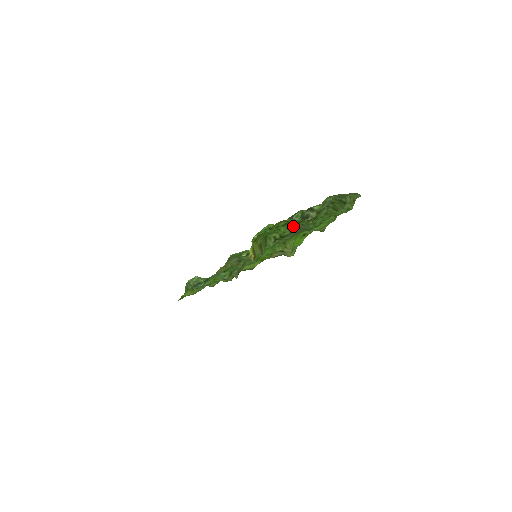
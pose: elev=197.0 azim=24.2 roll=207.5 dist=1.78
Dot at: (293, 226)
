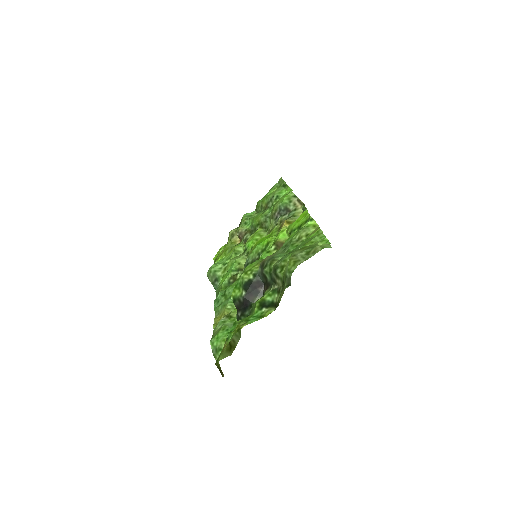
Dot at: (262, 297)
